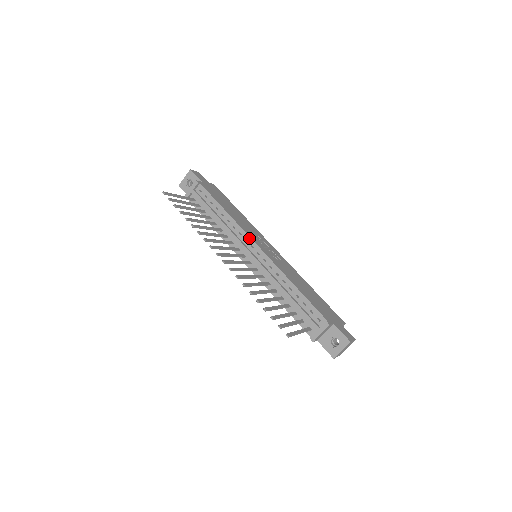
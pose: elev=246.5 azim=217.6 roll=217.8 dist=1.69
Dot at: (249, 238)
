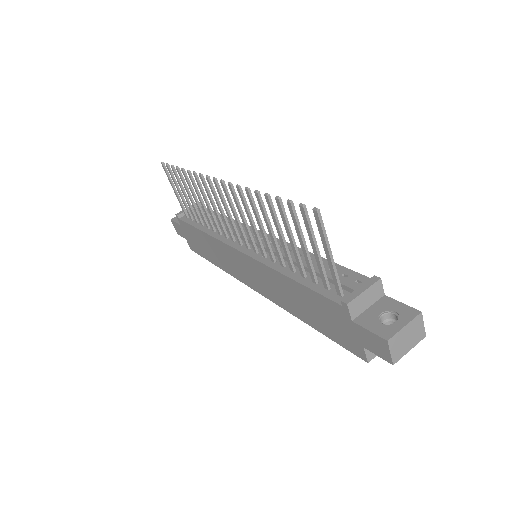
Dot at: occluded
